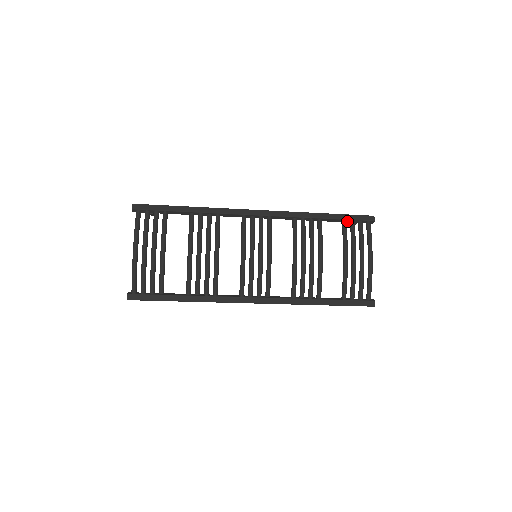
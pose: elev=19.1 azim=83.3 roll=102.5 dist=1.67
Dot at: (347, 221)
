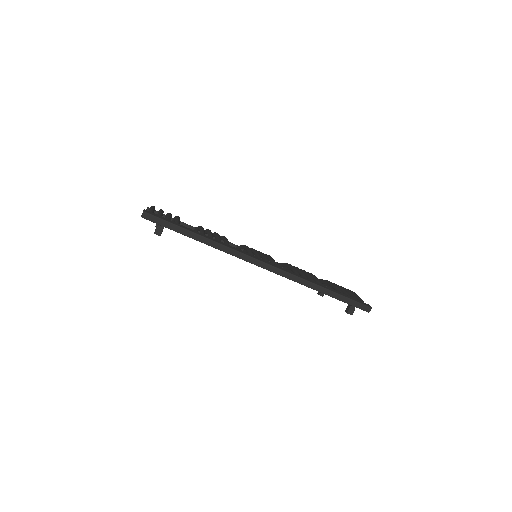
Dot at: occluded
